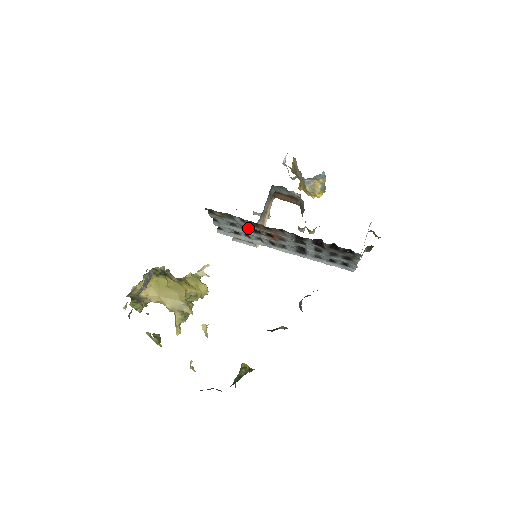
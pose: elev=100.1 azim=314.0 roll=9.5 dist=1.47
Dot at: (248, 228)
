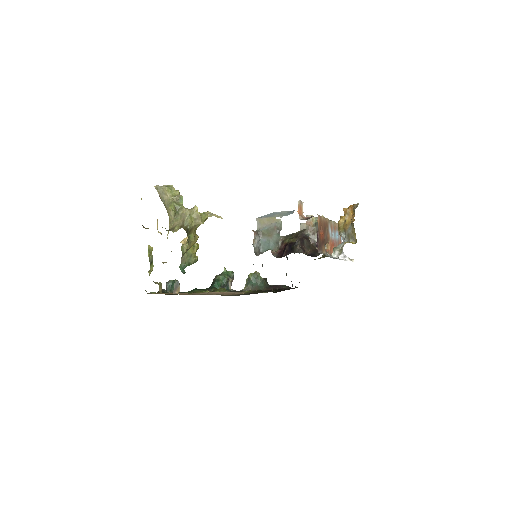
Dot at: occluded
